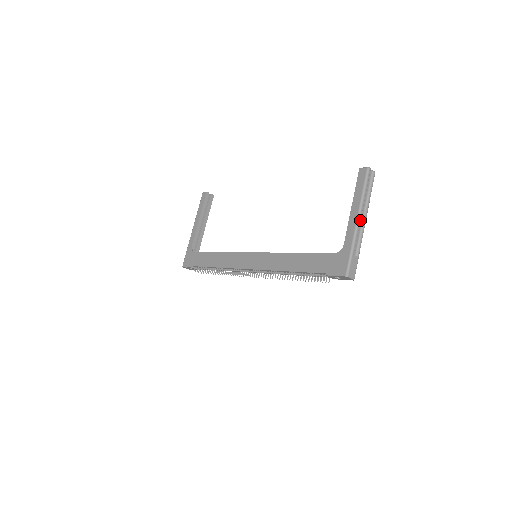
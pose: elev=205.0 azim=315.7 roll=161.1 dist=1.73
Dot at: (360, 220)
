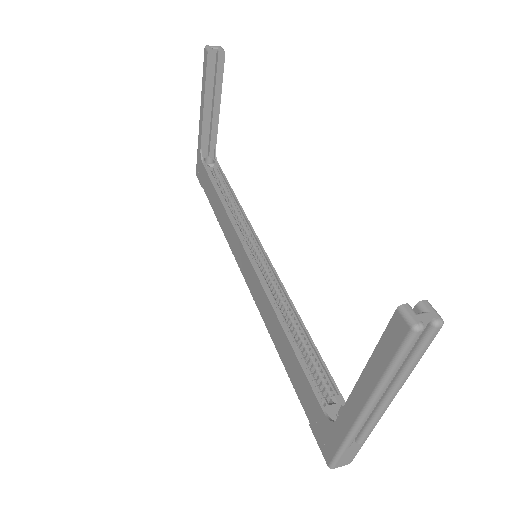
Dot at: (371, 410)
